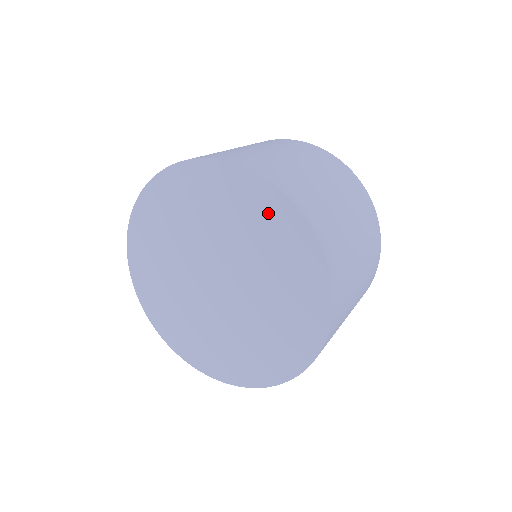
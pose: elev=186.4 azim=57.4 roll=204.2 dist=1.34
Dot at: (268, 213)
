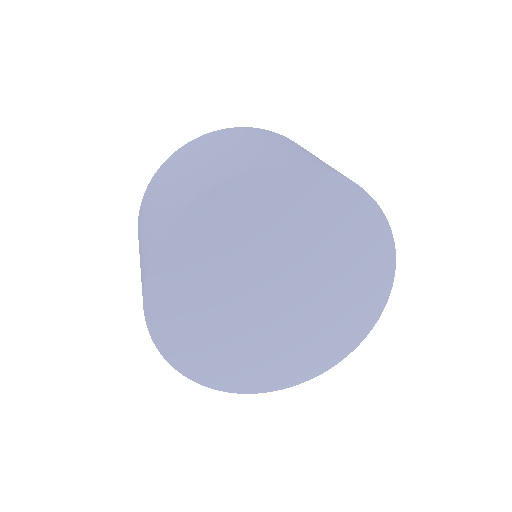
Dot at: (361, 229)
